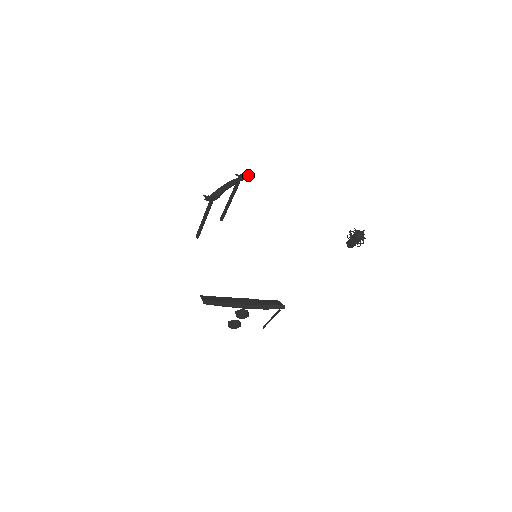
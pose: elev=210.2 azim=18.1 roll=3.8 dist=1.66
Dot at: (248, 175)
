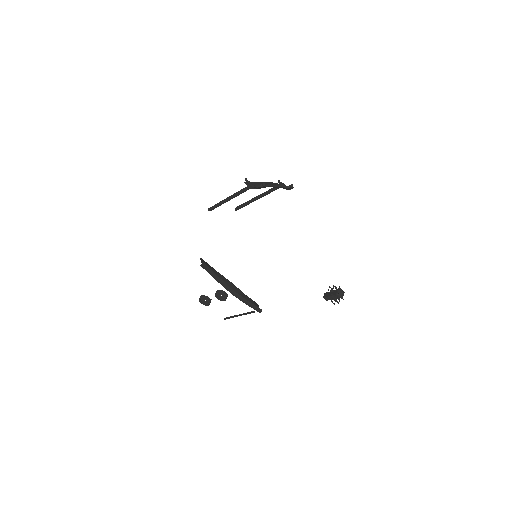
Dot at: (290, 187)
